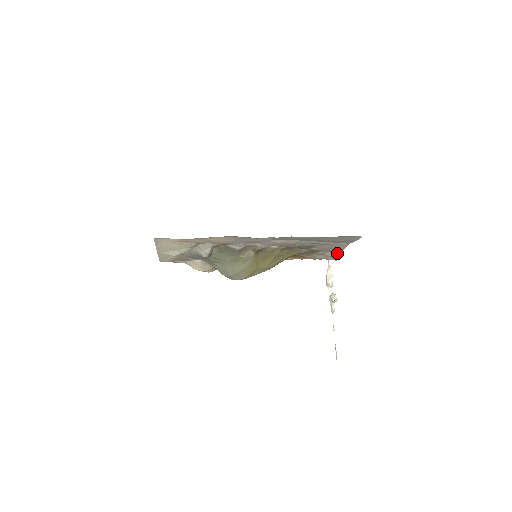
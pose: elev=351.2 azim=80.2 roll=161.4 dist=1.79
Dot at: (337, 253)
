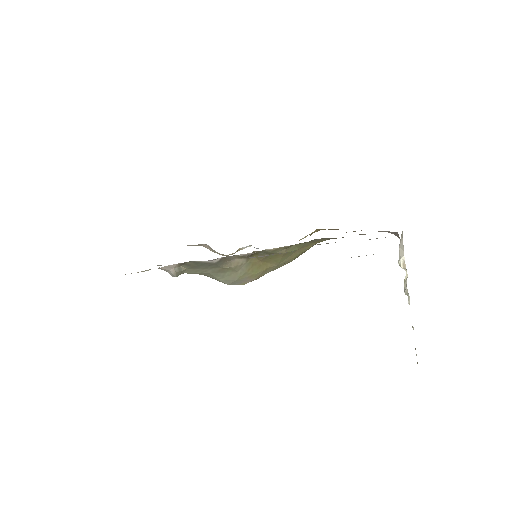
Dot at: (395, 232)
